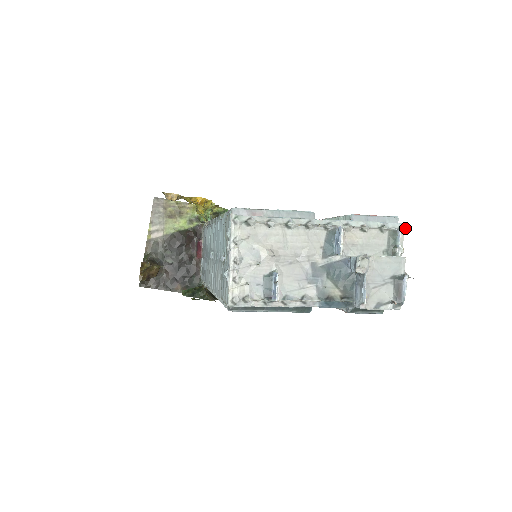
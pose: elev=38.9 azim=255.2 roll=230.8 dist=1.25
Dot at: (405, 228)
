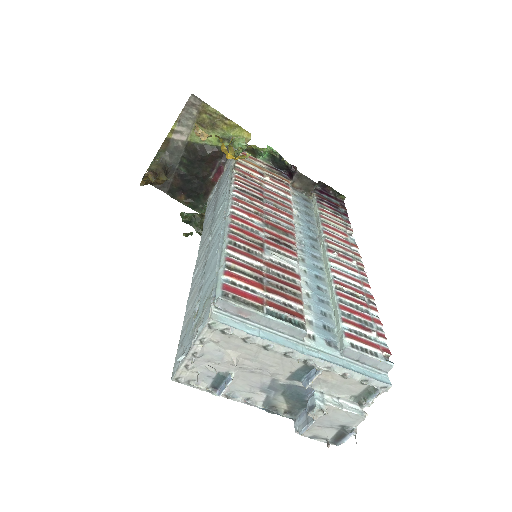
Dot at: (388, 389)
